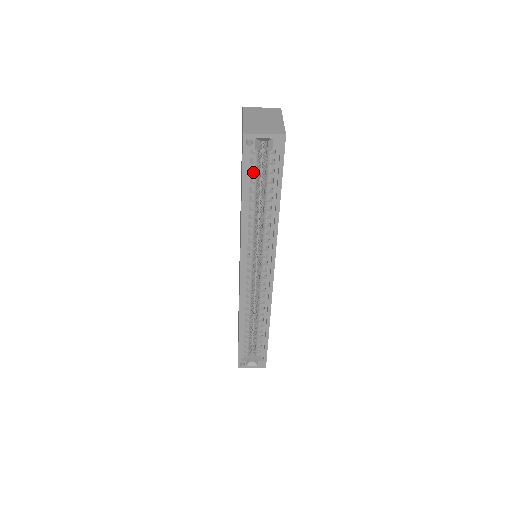
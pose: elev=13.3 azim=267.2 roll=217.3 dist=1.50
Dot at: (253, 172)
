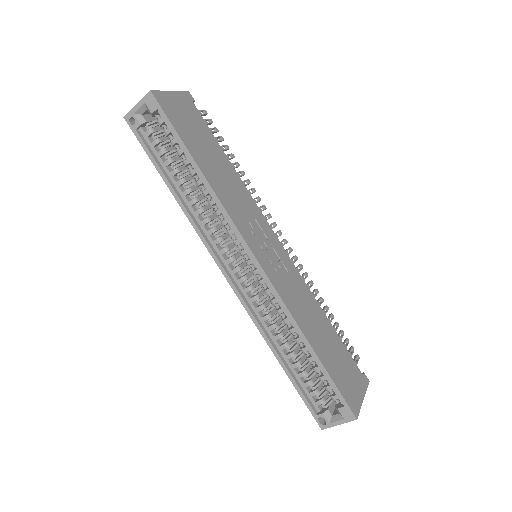
Dot at: (162, 150)
